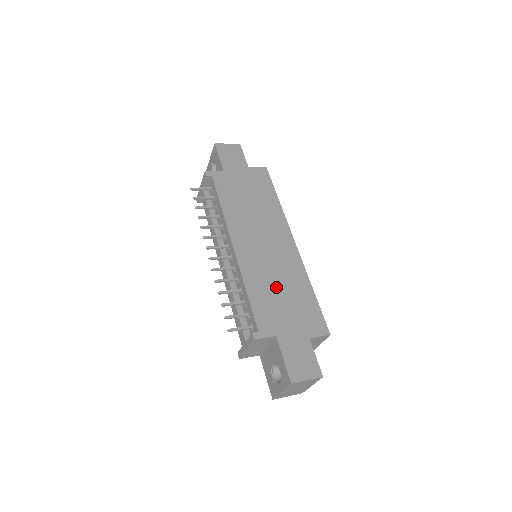
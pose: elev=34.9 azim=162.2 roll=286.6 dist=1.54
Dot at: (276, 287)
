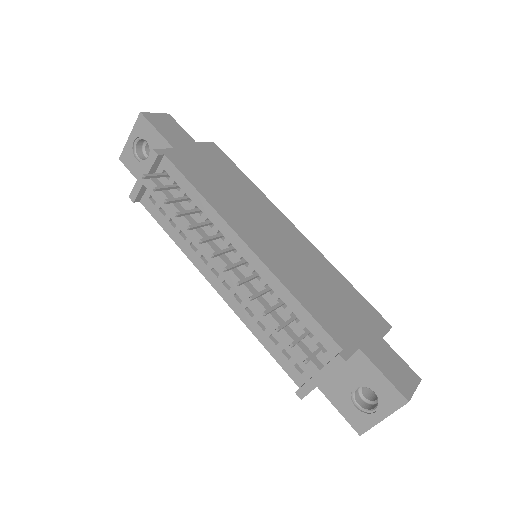
Dot at: (318, 286)
